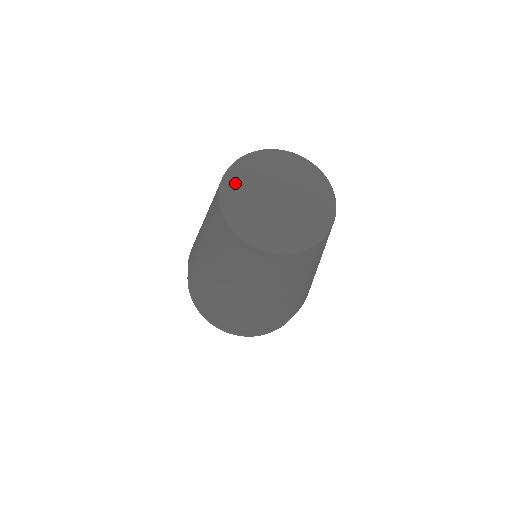
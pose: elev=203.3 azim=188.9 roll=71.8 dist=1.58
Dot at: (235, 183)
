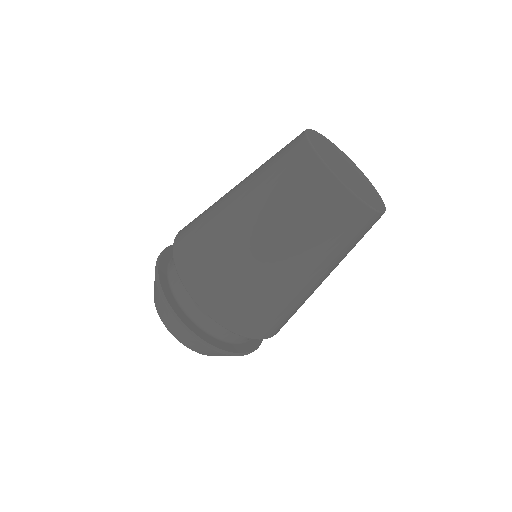
Dot at: (325, 140)
